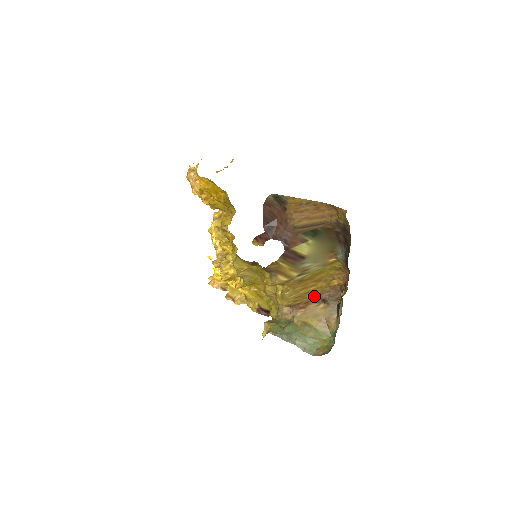
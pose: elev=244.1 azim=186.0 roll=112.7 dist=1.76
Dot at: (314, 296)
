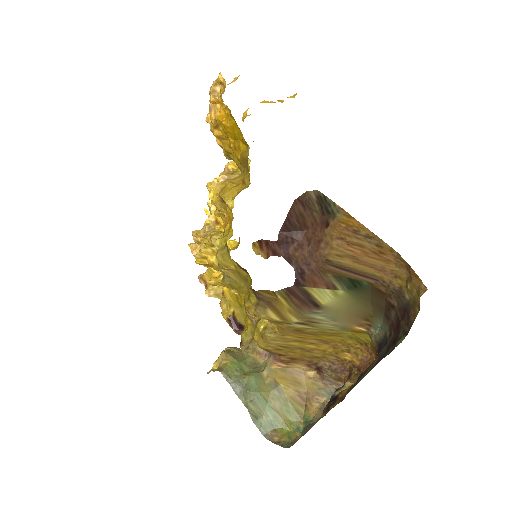
Dot at: (308, 356)
